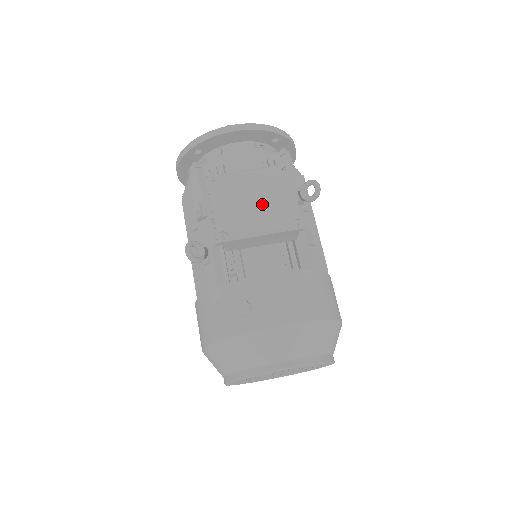
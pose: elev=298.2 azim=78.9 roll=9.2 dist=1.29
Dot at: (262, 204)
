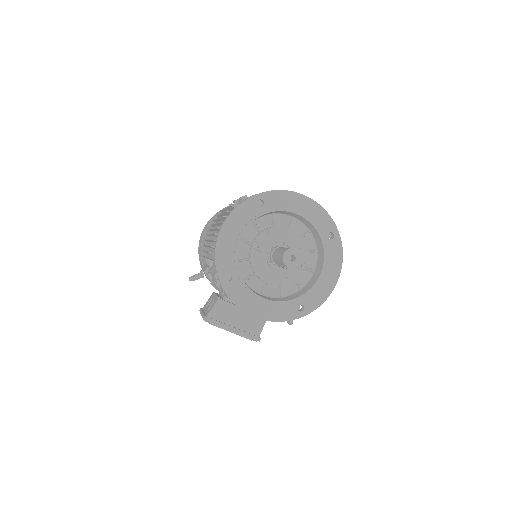
Dot at: occluded
